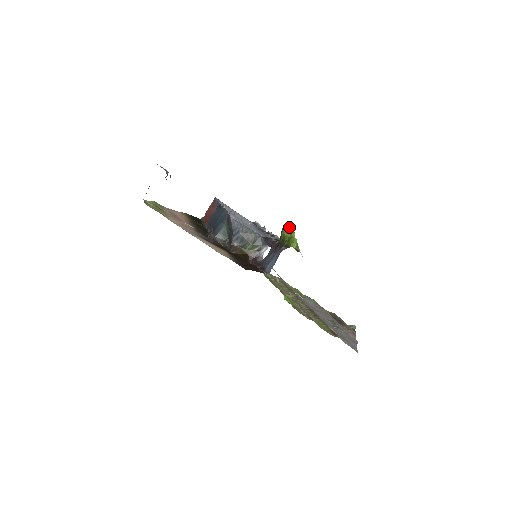
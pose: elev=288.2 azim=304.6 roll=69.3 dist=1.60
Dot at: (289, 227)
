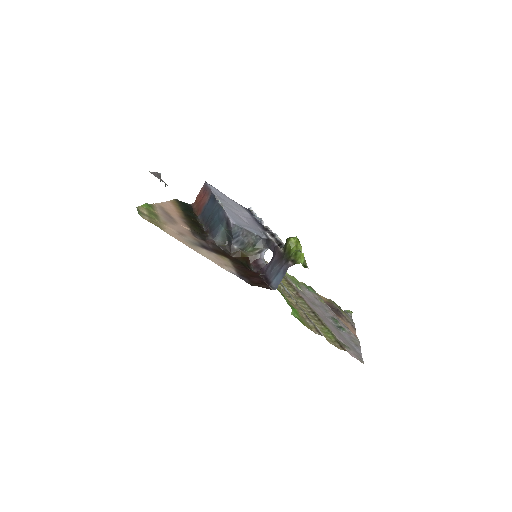
Dot at: (295, 238)
